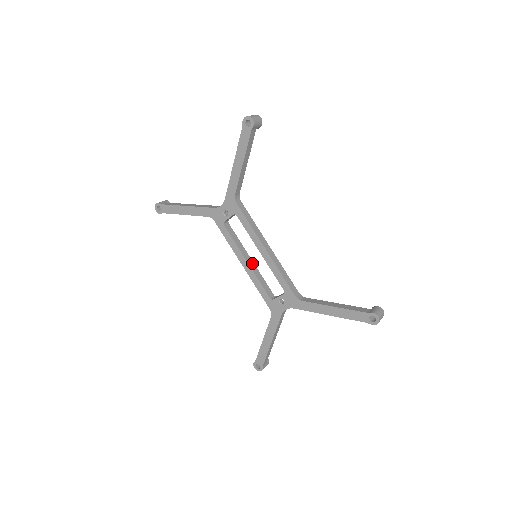
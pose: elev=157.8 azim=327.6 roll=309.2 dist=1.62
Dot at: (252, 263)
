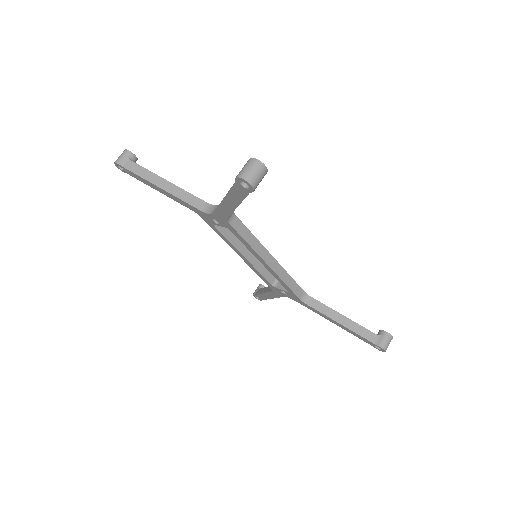
Dot at: (251, 255)
